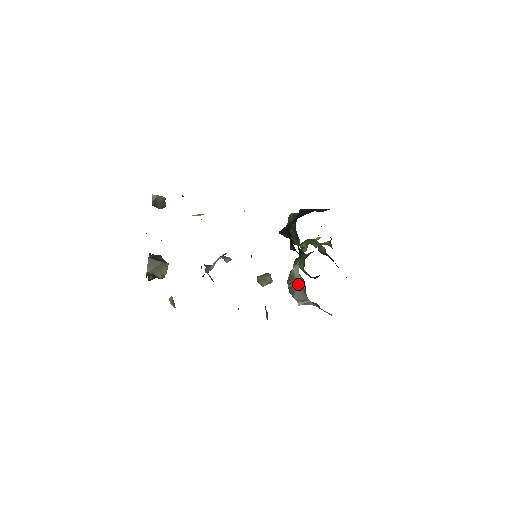
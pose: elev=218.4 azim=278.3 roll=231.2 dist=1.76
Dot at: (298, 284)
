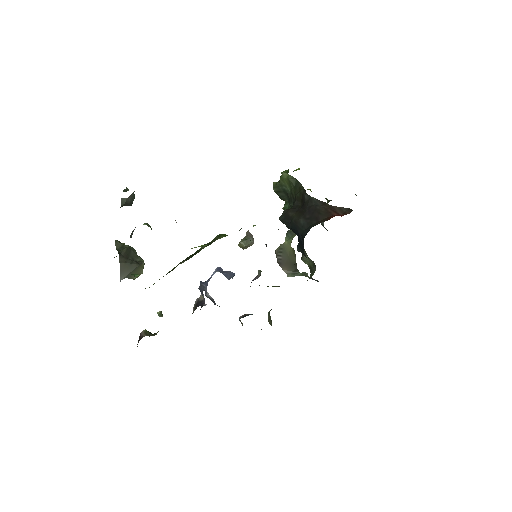
Dot at: (289, 258)
